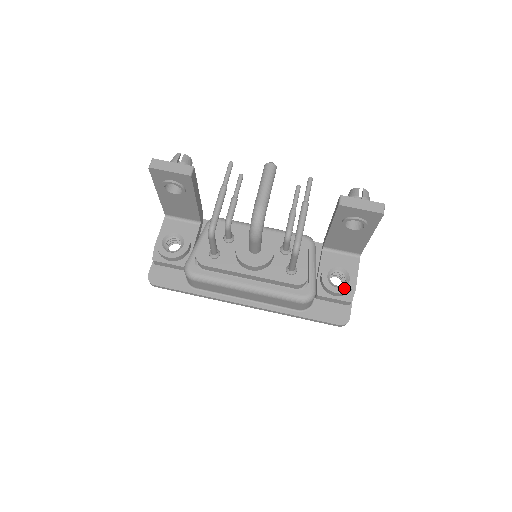
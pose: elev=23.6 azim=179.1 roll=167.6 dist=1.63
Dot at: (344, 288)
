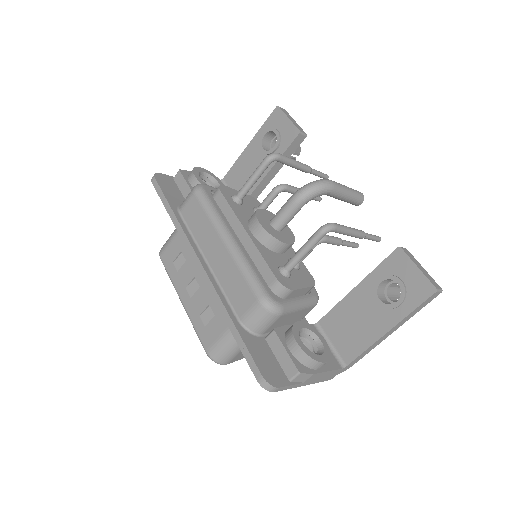
Dot at: (309, 350)
